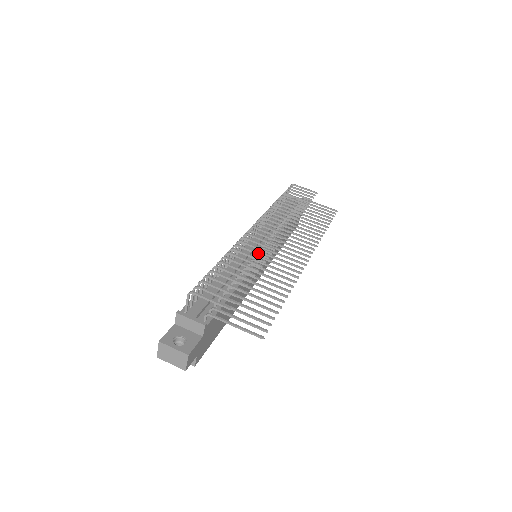
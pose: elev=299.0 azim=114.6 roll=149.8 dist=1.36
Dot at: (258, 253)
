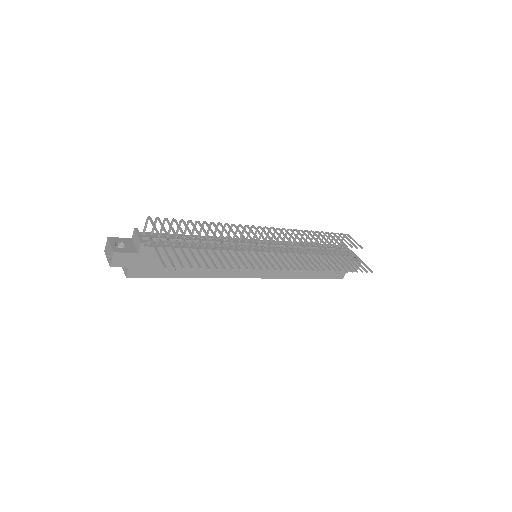
Dot at: (235, 234)
